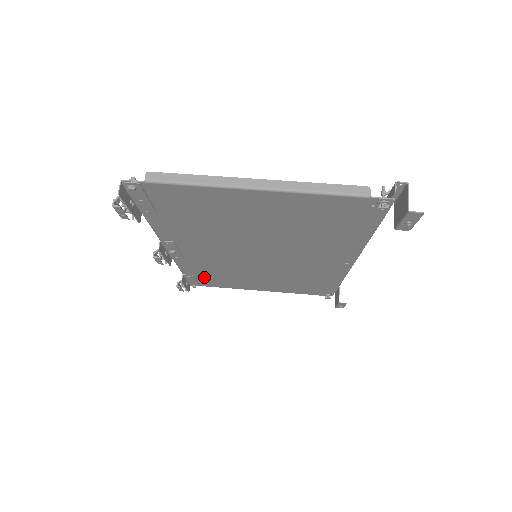
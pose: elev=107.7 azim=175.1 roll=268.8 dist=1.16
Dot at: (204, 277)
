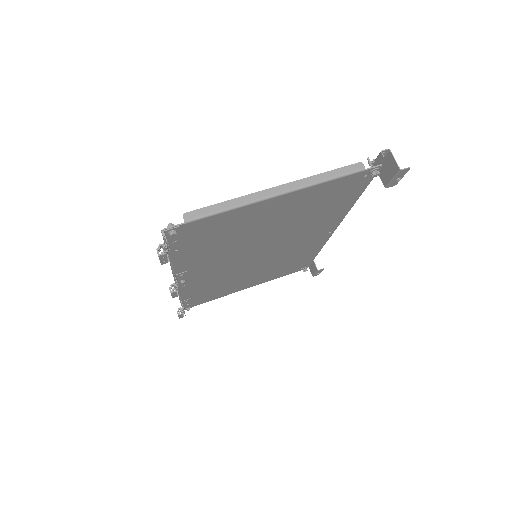
Dot at: (200, 296)
